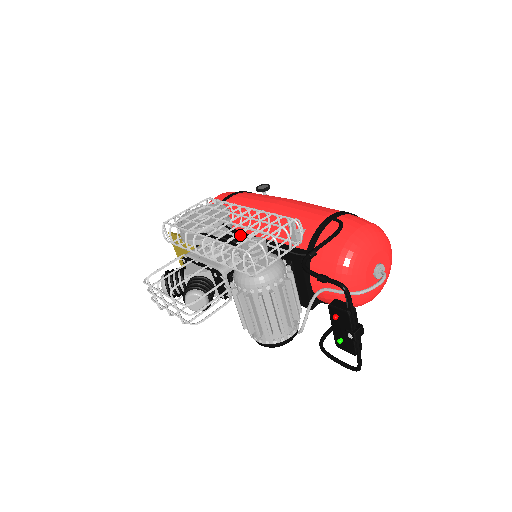
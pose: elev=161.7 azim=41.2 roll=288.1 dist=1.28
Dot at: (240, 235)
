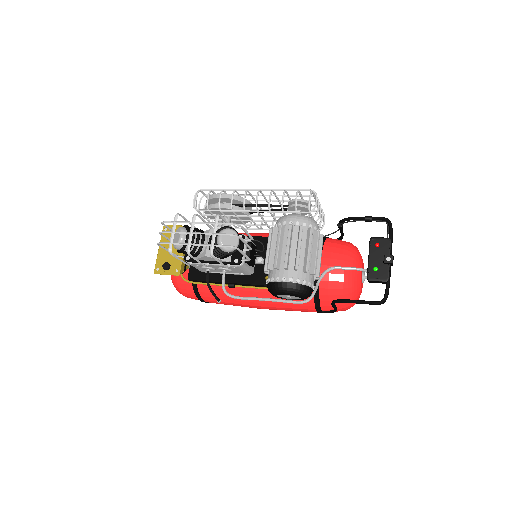
Dot at: occluded
